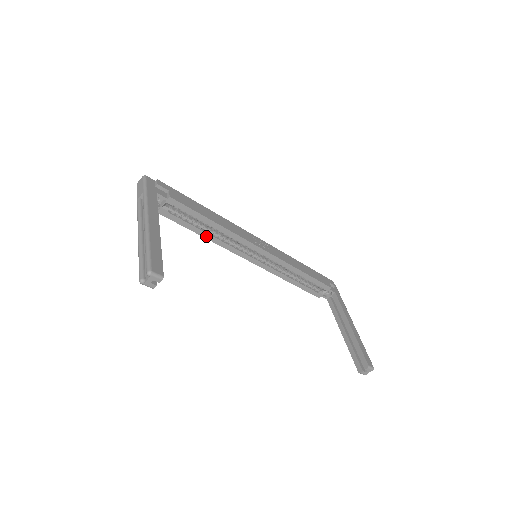
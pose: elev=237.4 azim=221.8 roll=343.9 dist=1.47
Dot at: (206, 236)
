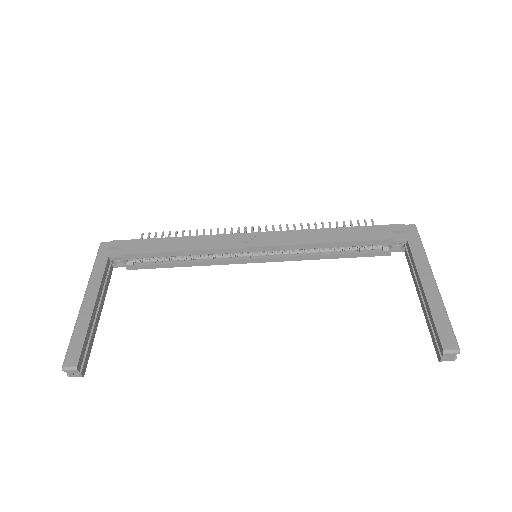
Dot at: (188, 265)
